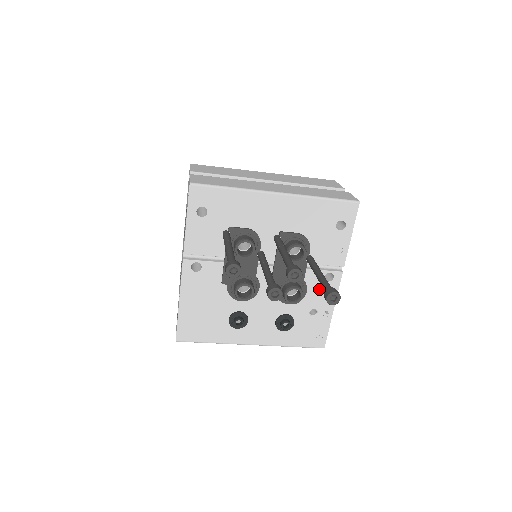
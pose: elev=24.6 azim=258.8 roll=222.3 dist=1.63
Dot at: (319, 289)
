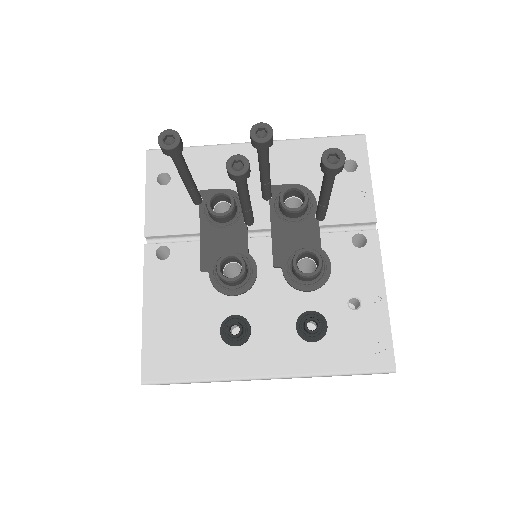
Dot at: (350, 262)
